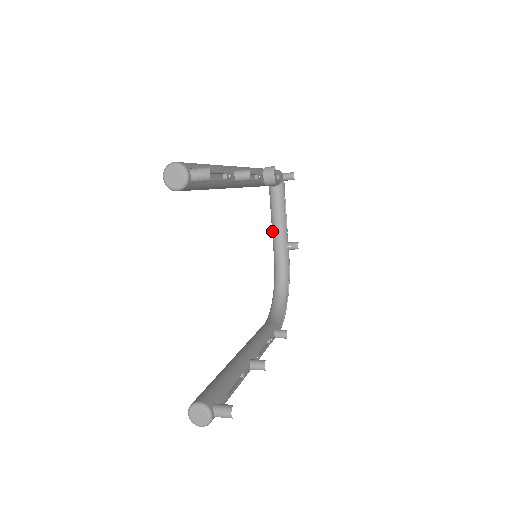
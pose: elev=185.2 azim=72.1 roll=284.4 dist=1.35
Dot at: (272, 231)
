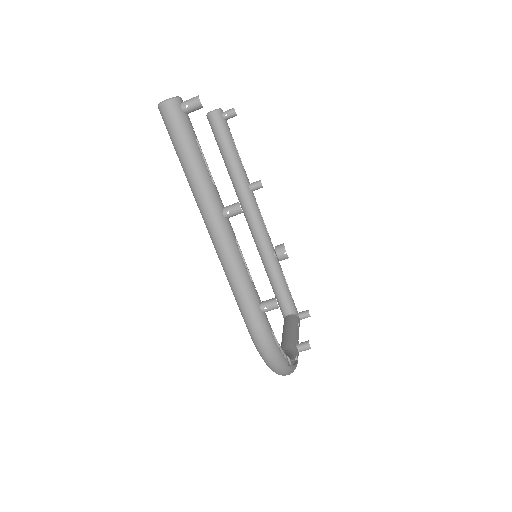
Dot at: occluded
